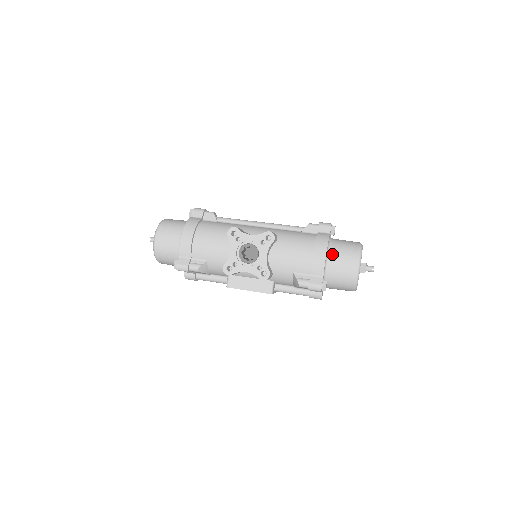
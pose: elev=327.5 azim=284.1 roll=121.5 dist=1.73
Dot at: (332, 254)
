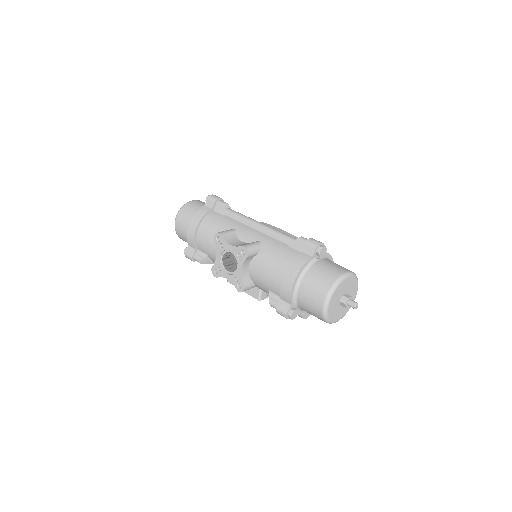
Dot at: (303, 283)
